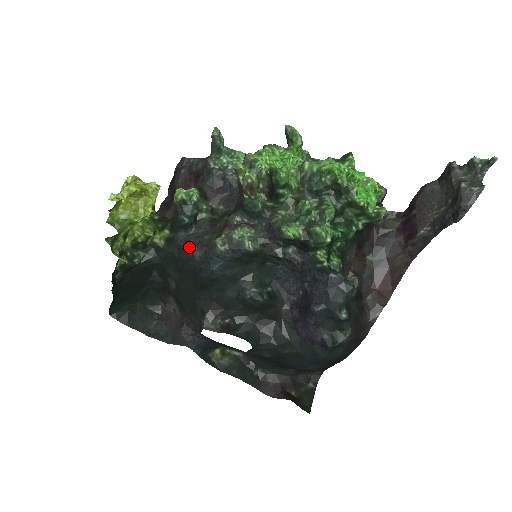
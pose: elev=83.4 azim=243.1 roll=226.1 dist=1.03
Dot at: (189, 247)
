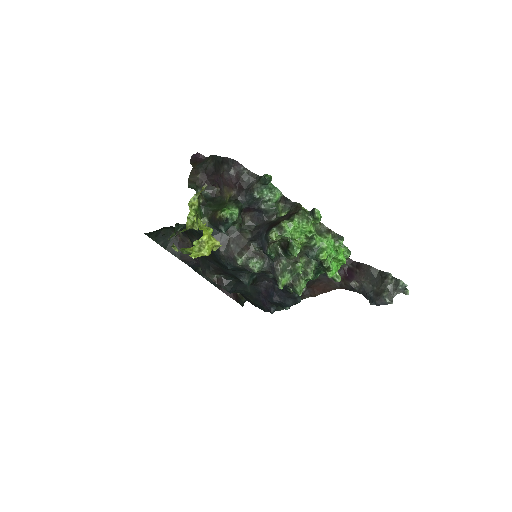
Dot at: occluded
